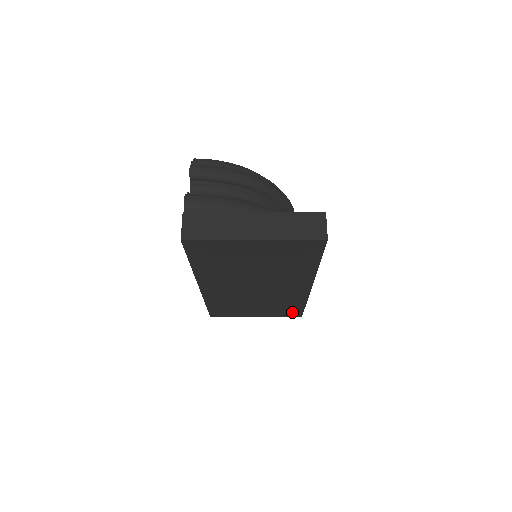
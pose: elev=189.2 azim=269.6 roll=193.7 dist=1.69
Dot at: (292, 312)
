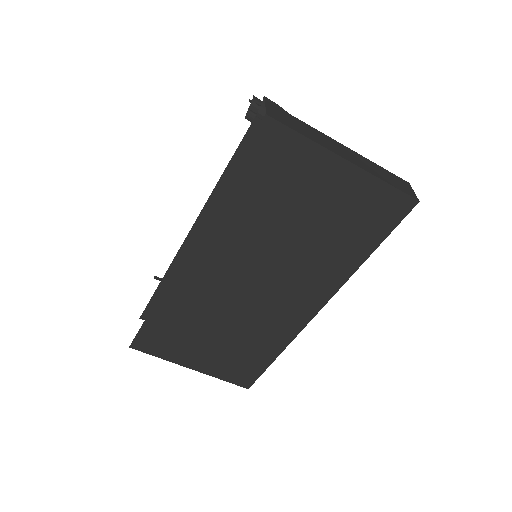
Dot at: (246, 371)
